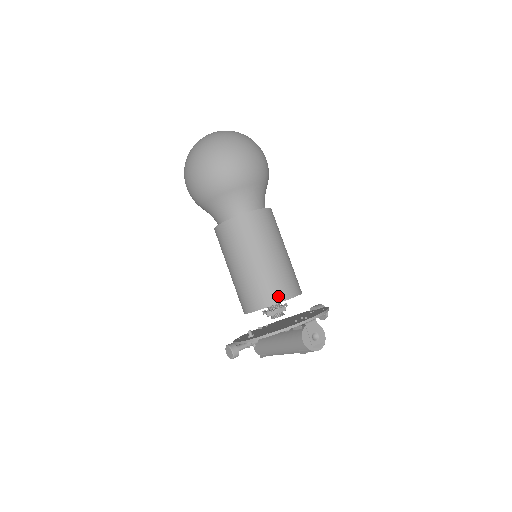
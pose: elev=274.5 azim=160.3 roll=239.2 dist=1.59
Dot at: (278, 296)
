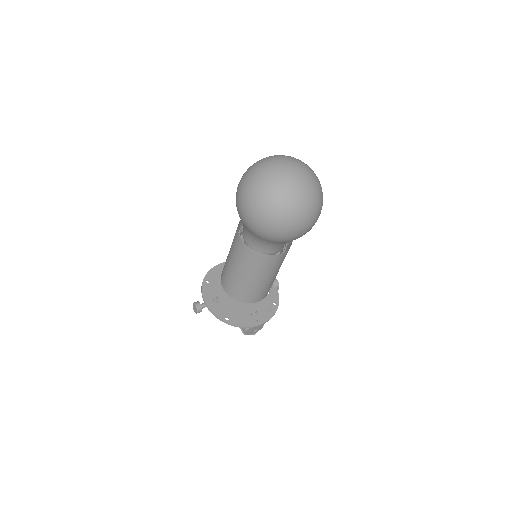
Dot at: (250, 300)
